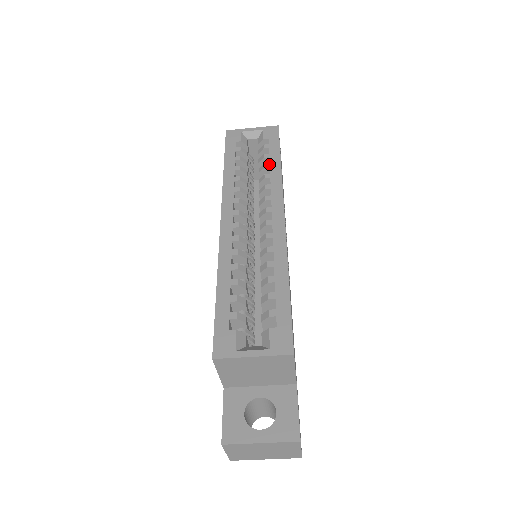
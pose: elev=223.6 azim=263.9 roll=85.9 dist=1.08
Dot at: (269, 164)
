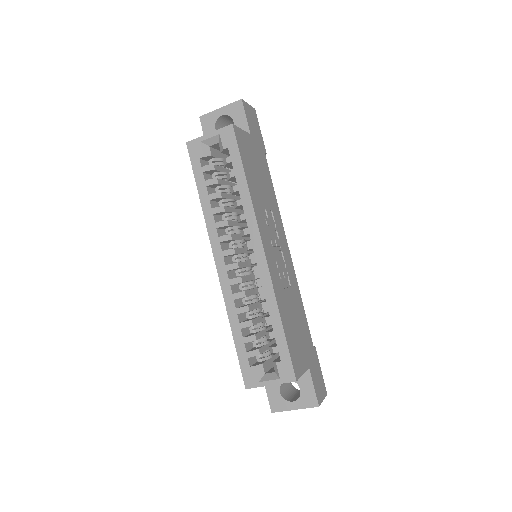
Dot at: (237, 186)
